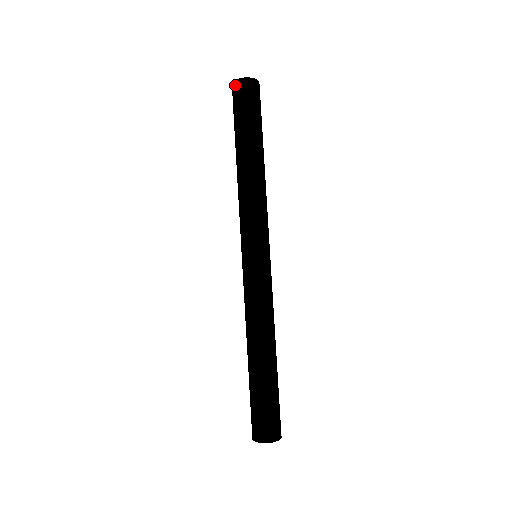
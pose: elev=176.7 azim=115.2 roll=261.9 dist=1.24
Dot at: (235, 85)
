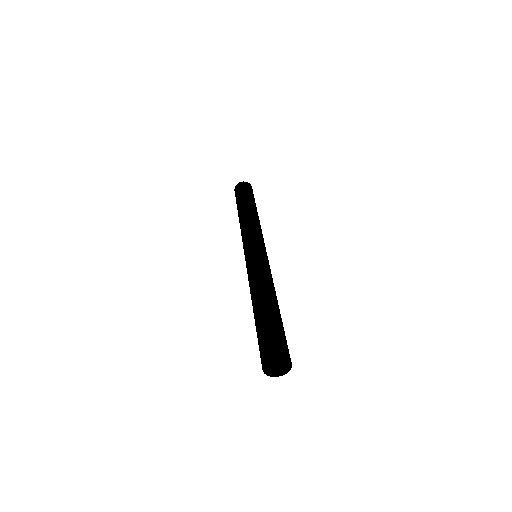
Dot at: (236, 187)
